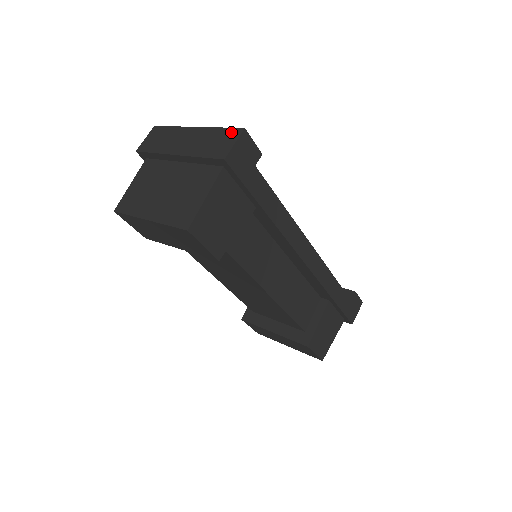
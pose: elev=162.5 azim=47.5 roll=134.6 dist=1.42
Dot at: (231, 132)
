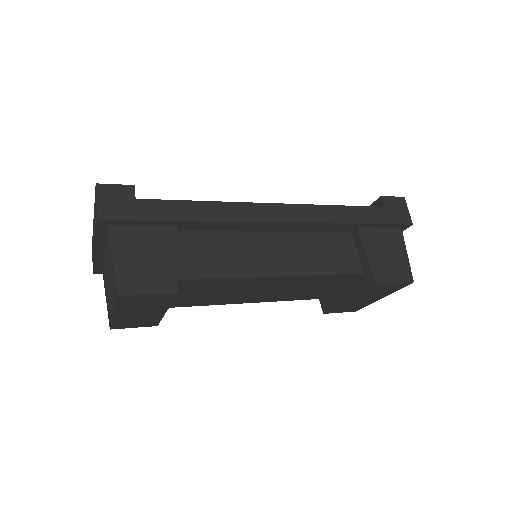
Dot at: (95, 196)
